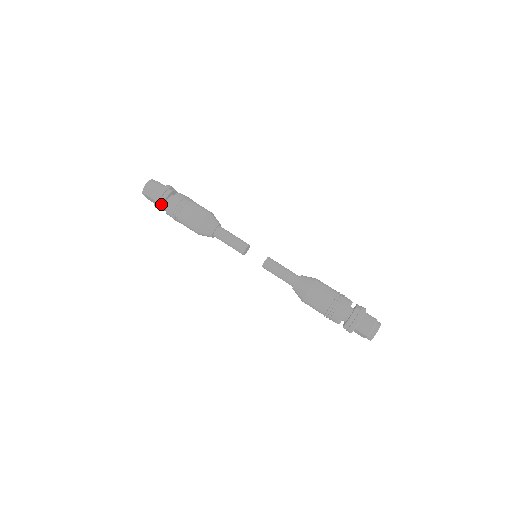
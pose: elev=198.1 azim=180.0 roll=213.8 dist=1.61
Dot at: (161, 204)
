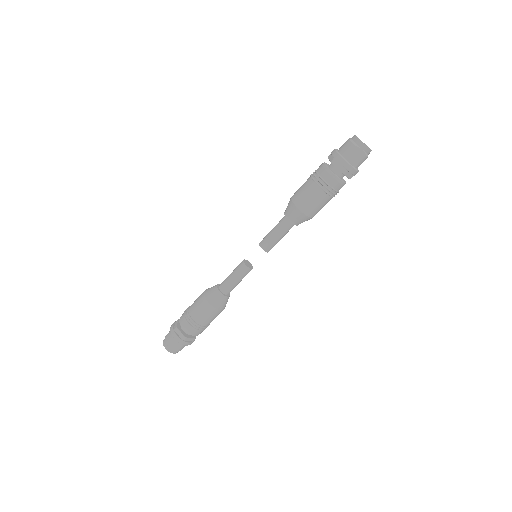
Dot at: (179, 333)
